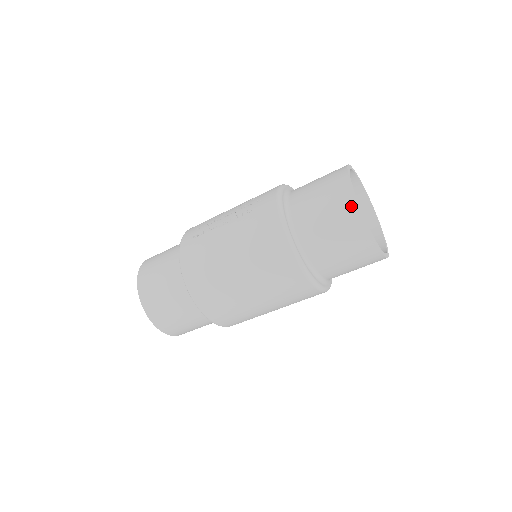
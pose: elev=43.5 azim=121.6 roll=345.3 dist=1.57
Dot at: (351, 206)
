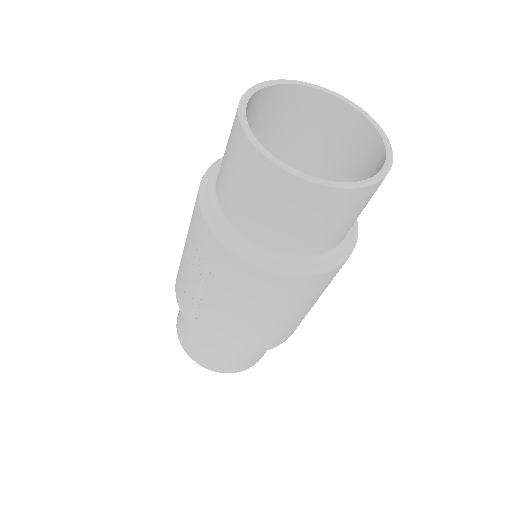
Dot at: (312, 192)
